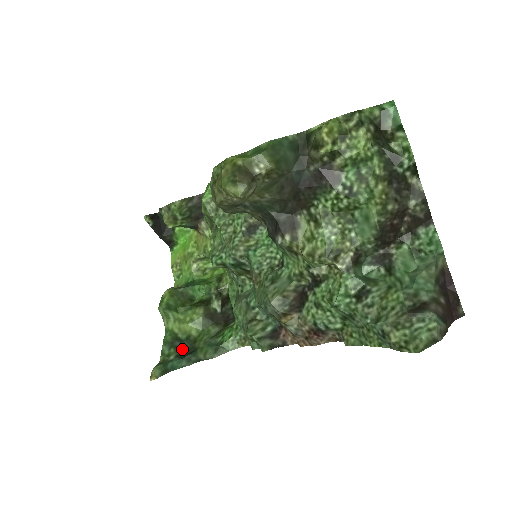
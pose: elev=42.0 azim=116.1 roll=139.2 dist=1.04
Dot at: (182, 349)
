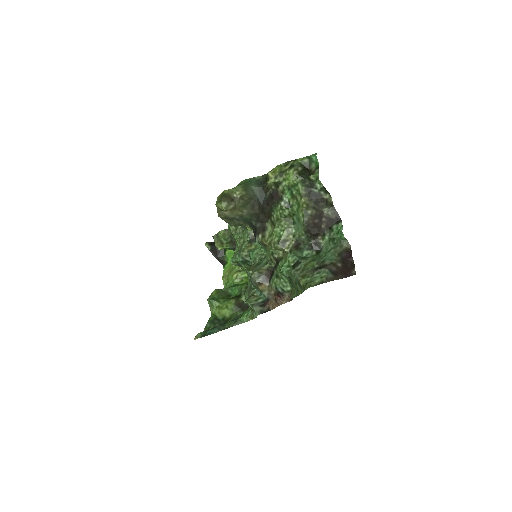
Dot at: (218, 325)
